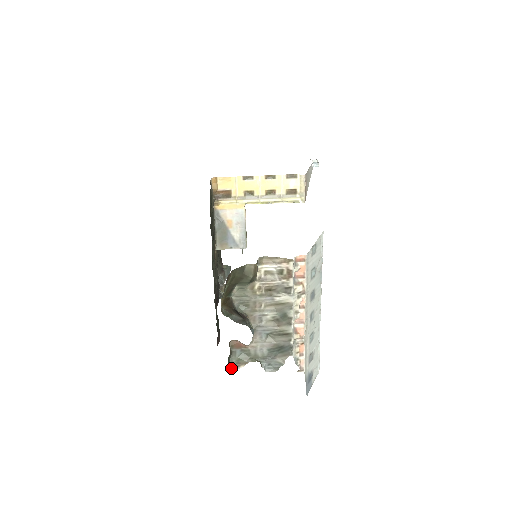
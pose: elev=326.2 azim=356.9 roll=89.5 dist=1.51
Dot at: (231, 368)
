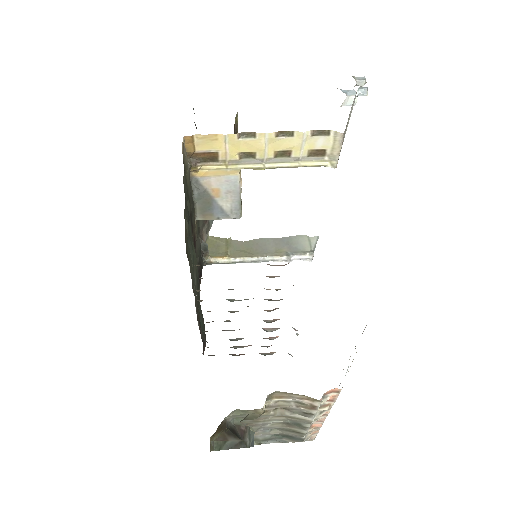
Dot at: occluded
